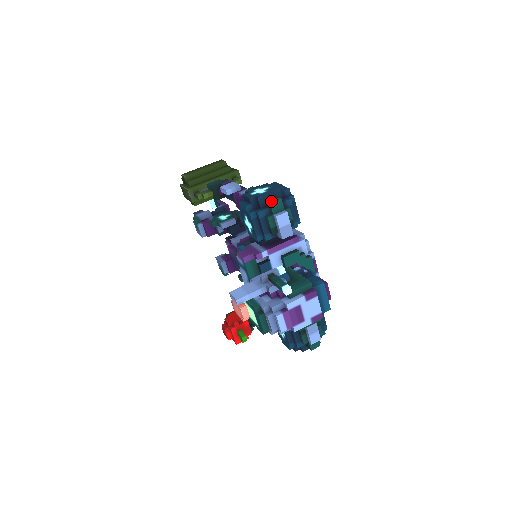
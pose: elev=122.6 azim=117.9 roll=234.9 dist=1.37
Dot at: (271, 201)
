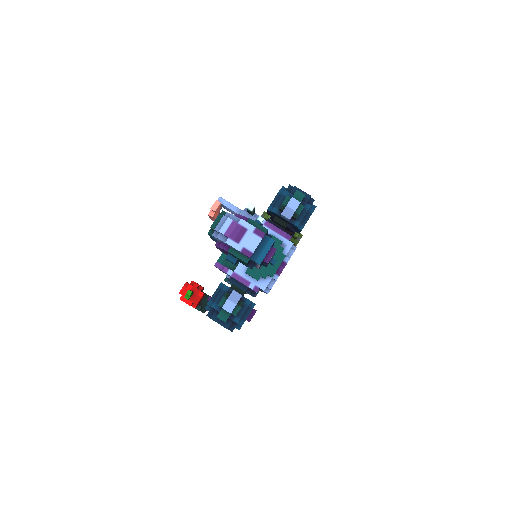
Dot at: (299, 191)
